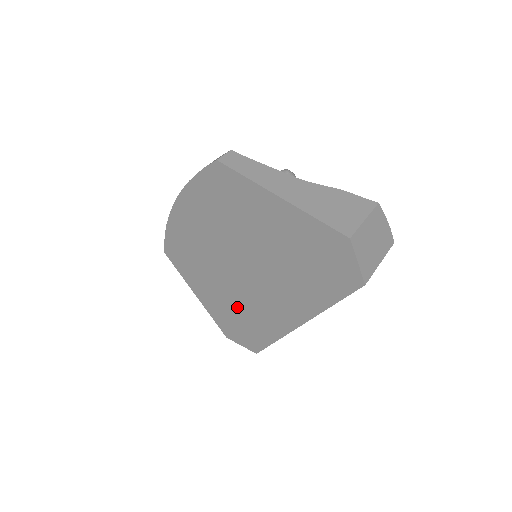
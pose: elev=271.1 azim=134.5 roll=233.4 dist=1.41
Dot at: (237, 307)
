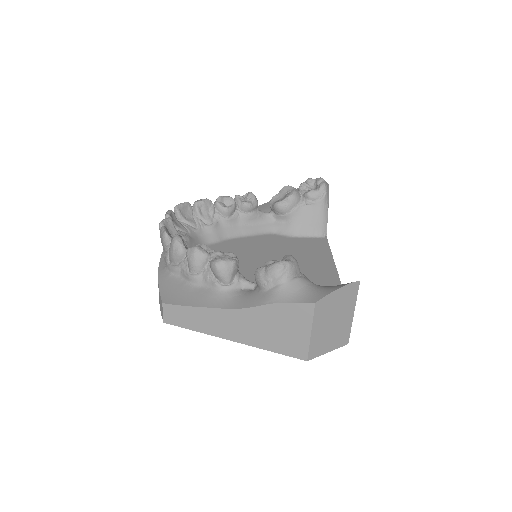
Dot at: occluded
